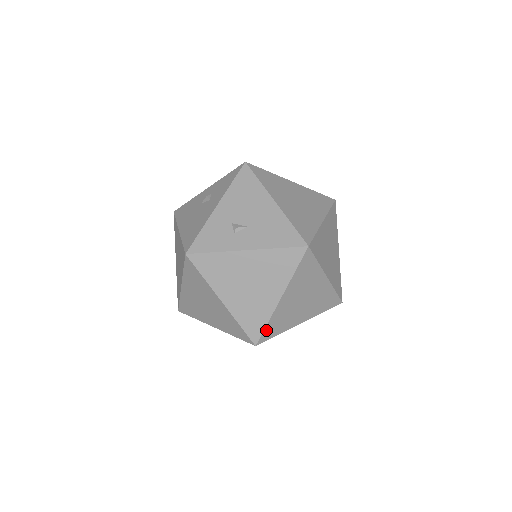
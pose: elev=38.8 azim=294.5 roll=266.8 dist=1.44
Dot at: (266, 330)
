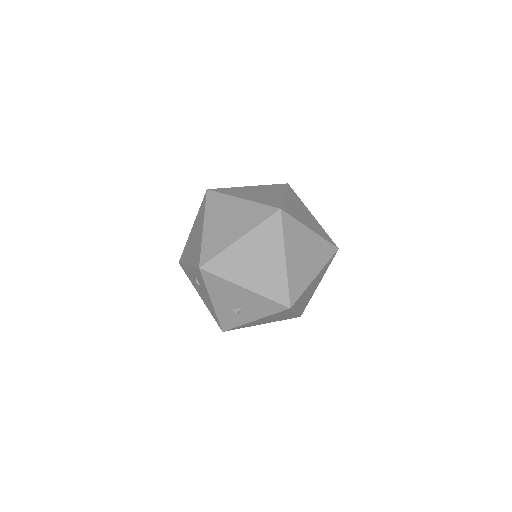
Dot at: (300, 313)
